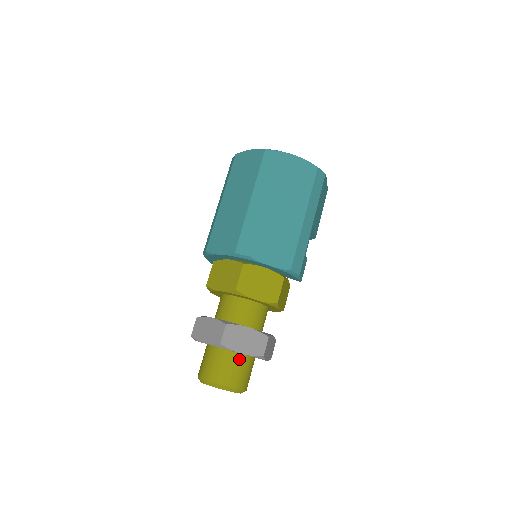
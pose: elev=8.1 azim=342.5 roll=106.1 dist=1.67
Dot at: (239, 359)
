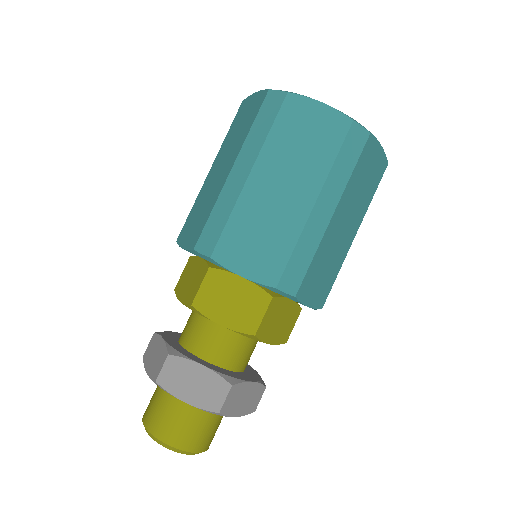
Dot at: occluded
